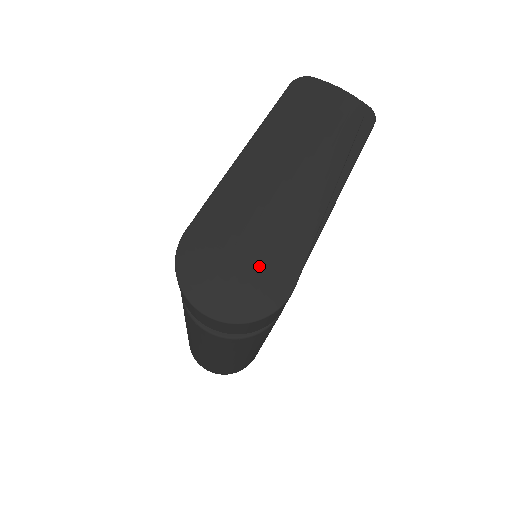
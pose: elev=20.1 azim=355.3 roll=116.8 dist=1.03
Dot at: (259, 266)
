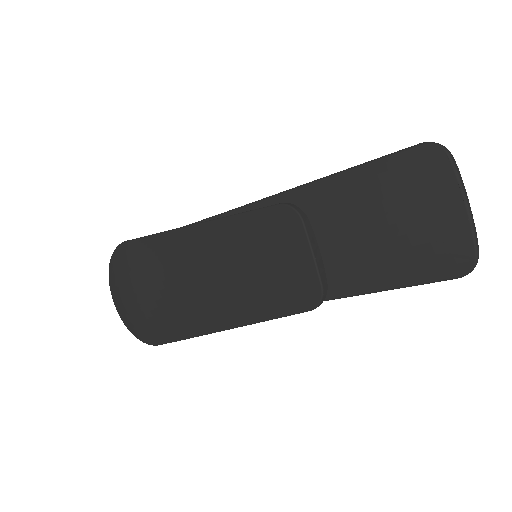
Dot at: (144, 313)
